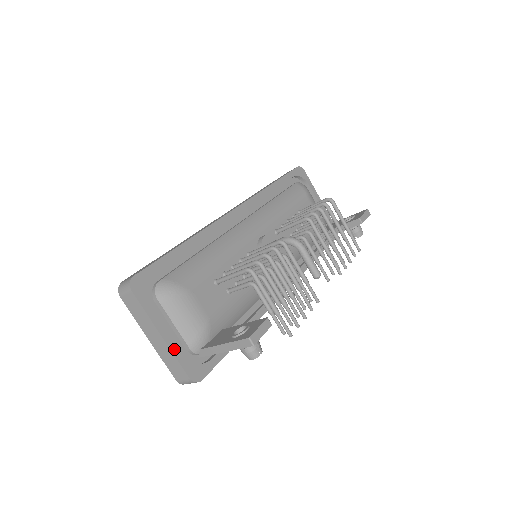
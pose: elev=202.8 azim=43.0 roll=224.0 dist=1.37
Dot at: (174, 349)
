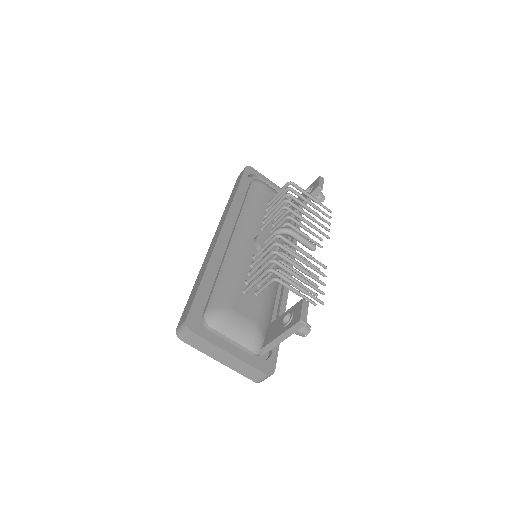
Dot at: (244, 359)
